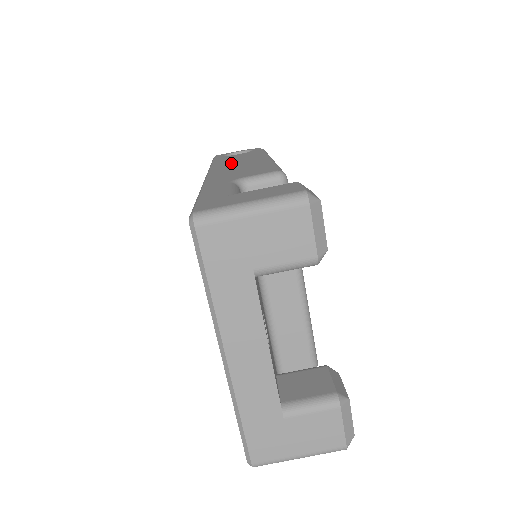
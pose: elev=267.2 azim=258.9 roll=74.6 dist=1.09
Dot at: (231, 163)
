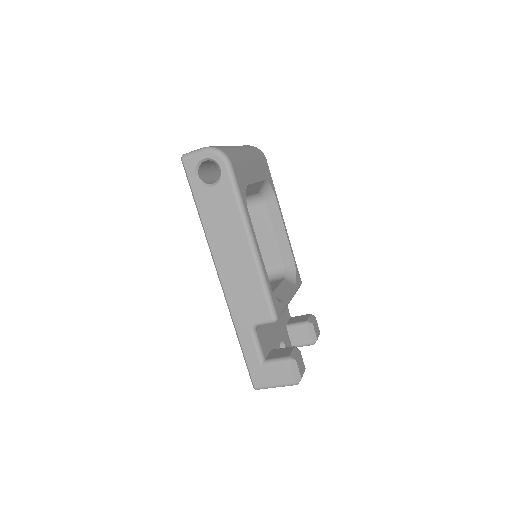
Dot at: (225, 248)
